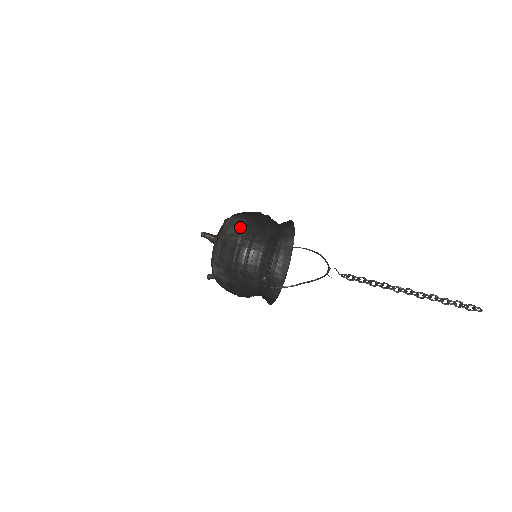
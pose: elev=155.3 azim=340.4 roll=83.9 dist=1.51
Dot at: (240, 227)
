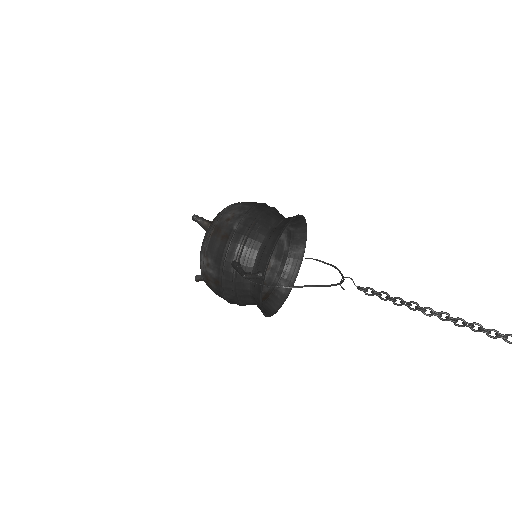
Dot at: (240, 212)
